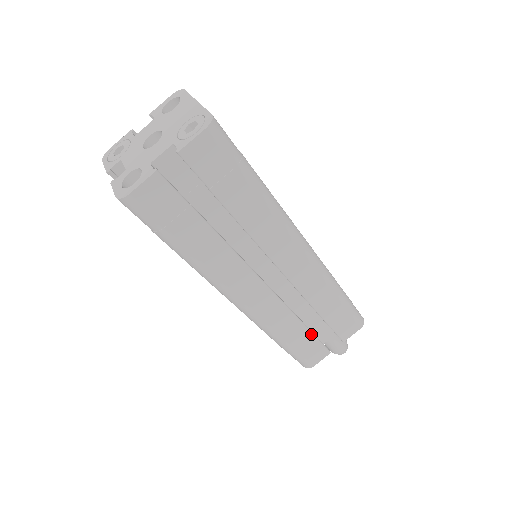
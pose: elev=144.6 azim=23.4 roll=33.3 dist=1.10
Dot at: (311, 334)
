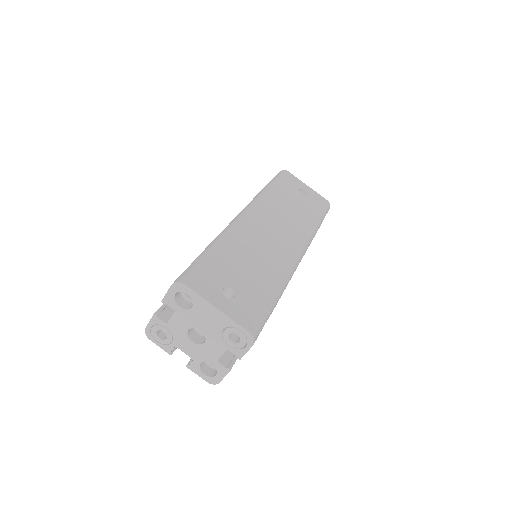
Dot at: occluded
